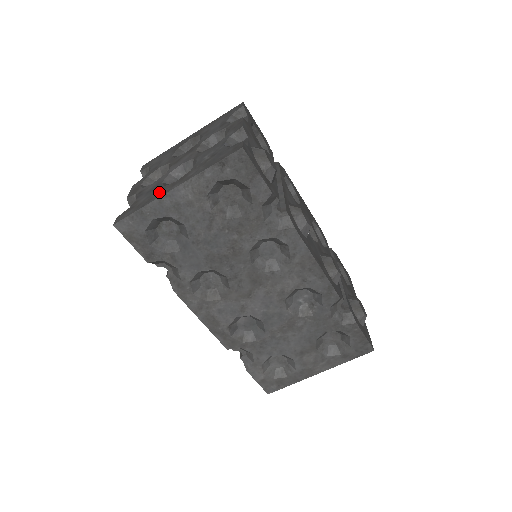
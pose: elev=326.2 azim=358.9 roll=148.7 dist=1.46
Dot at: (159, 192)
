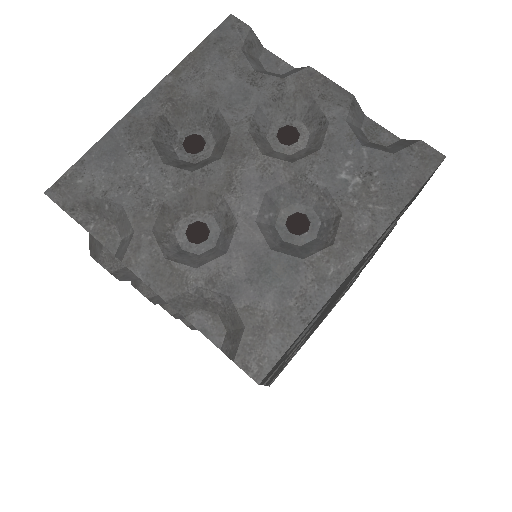
Dot at: (312, 278)
